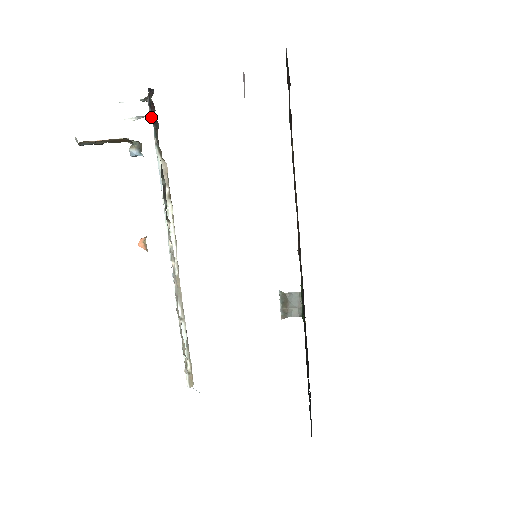
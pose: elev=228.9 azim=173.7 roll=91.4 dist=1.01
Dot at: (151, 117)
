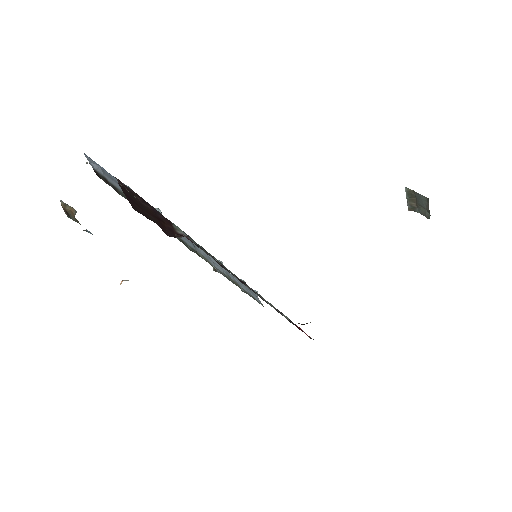
Dot at: occluded
